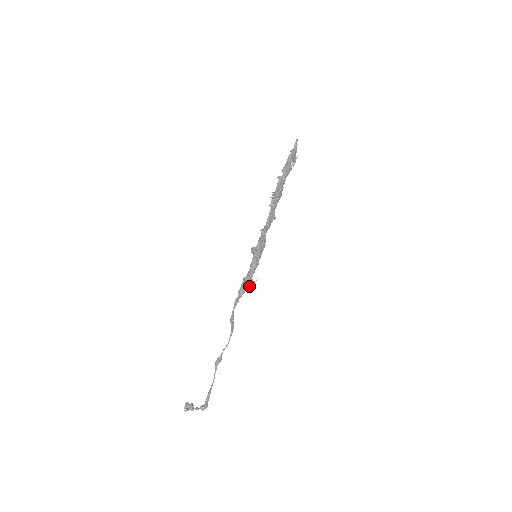
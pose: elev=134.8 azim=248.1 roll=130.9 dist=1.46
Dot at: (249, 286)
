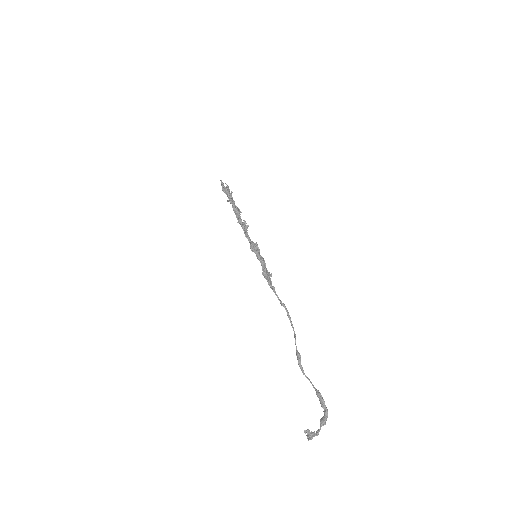
Dot at: occluded
